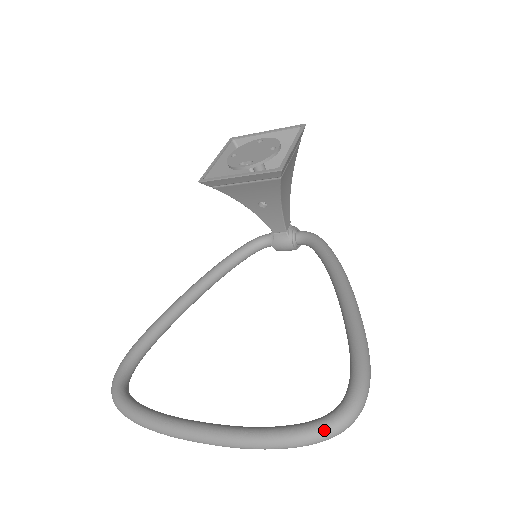
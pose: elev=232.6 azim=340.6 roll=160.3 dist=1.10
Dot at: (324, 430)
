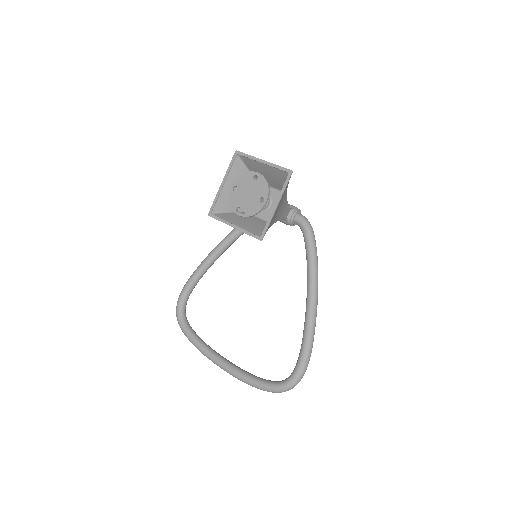
Dot at: (276, 391)
